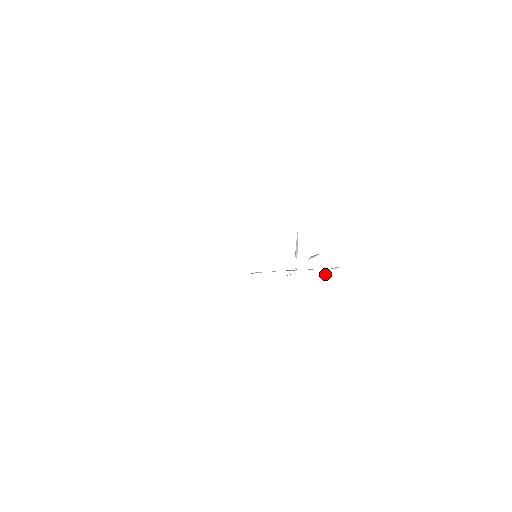
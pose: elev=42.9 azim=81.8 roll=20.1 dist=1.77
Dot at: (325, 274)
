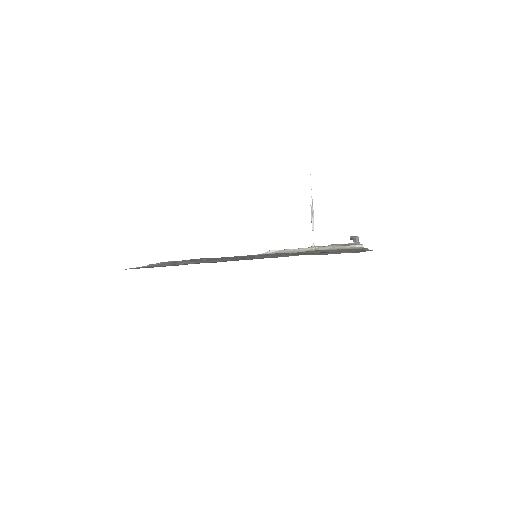
Dot at: (353, 239)
